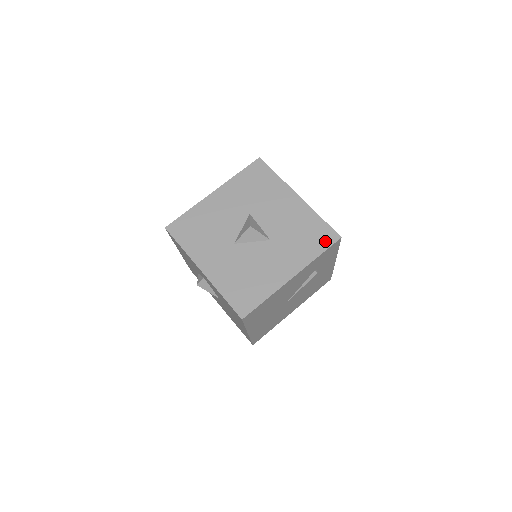
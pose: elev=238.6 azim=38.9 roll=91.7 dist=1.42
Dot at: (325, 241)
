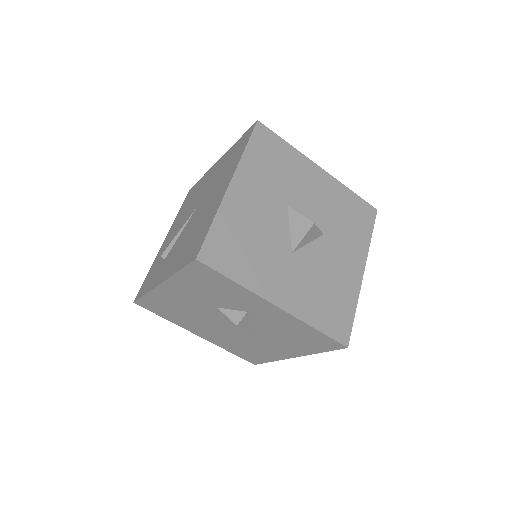
Dot at: (368, 219)
